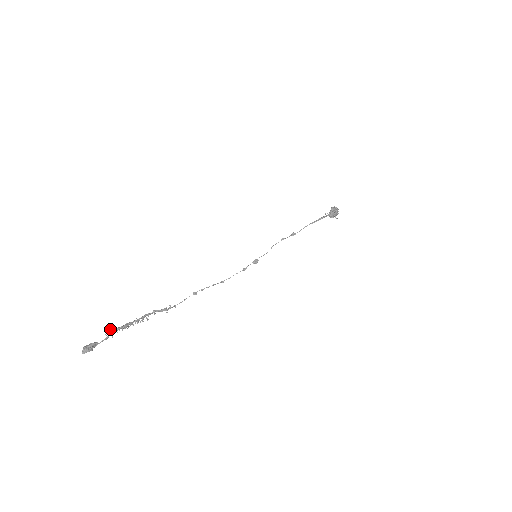
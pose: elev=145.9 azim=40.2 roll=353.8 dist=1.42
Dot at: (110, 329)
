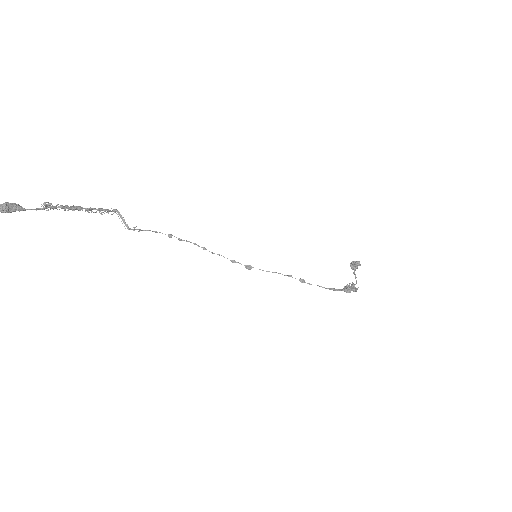
Dot at: occluded
